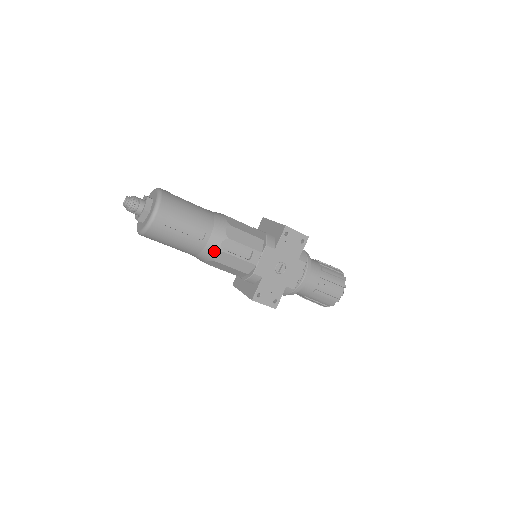
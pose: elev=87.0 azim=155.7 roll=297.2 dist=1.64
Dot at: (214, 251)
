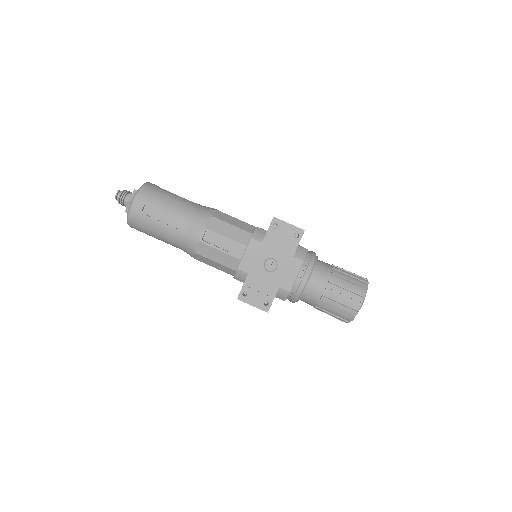
Dot at: (193, 242)
